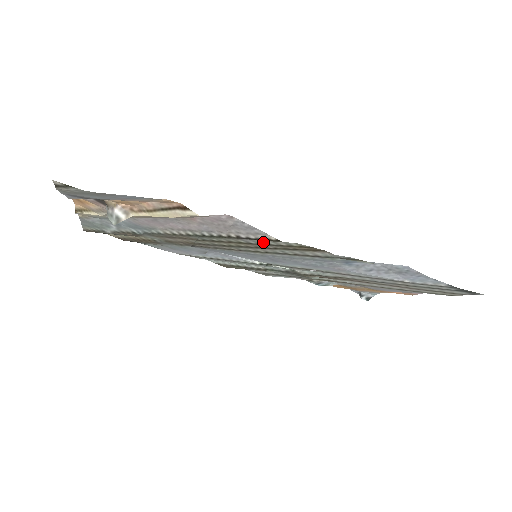
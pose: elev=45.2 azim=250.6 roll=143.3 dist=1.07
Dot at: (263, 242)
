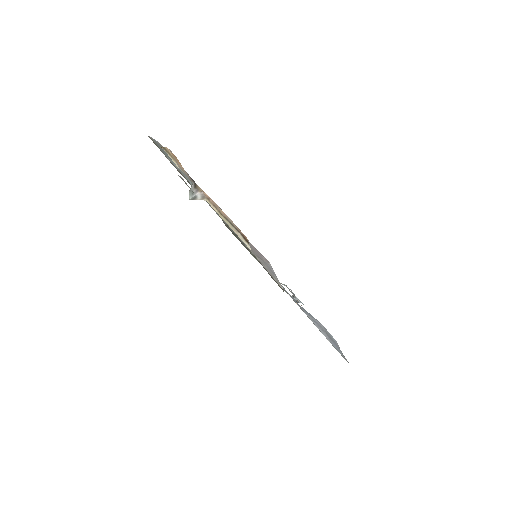
Dot at: occluded
